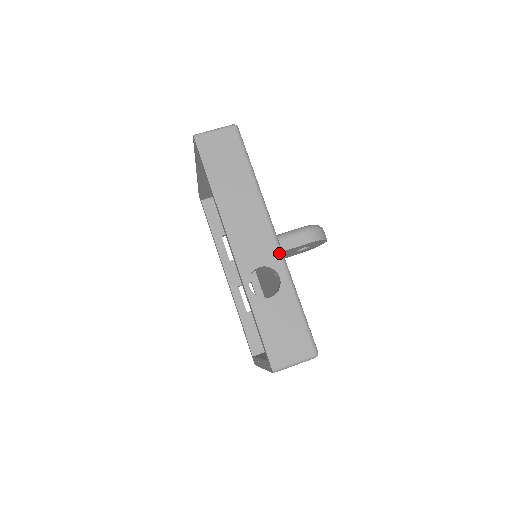
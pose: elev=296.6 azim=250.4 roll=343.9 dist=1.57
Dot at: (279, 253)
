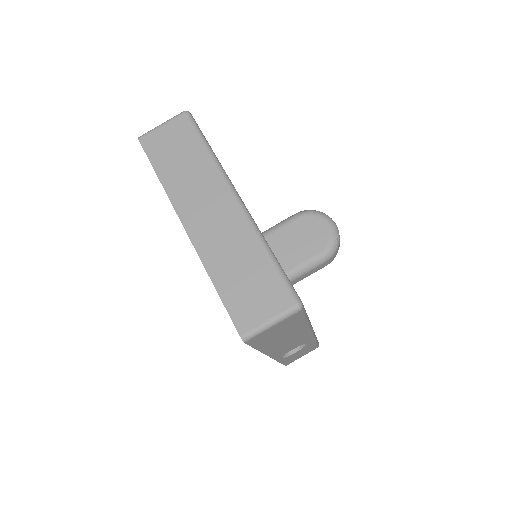
Dot at: (312, 337)
